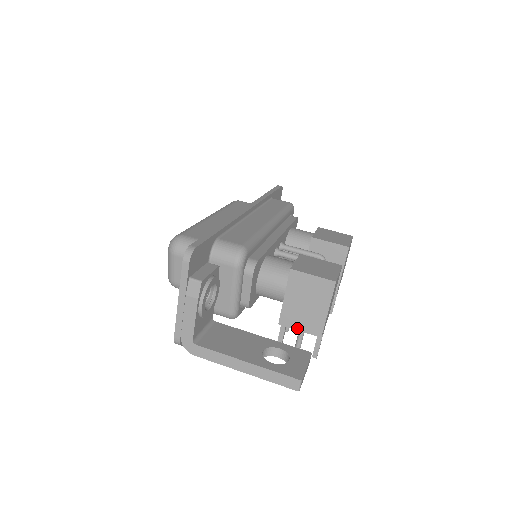
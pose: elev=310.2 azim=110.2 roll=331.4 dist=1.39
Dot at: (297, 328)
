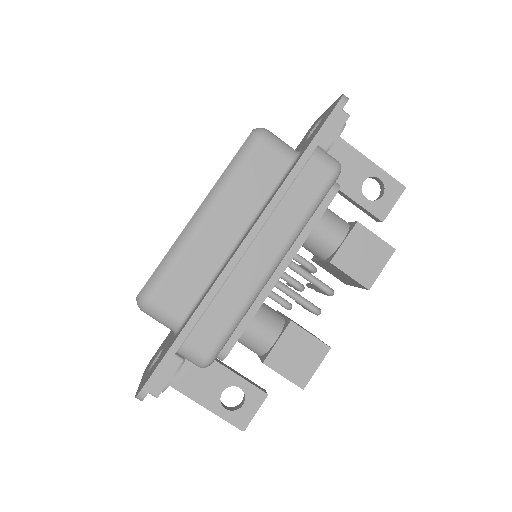
Dot at: occluded
